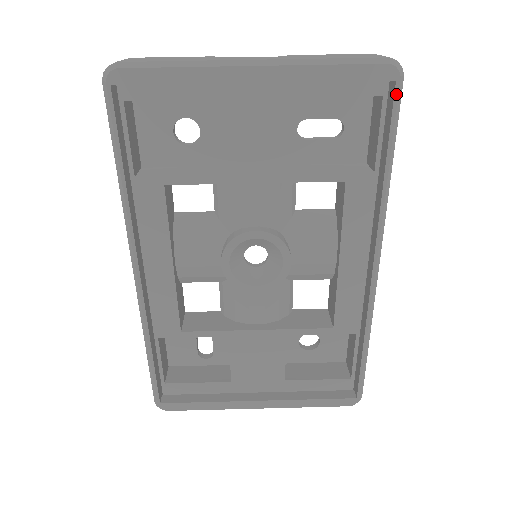
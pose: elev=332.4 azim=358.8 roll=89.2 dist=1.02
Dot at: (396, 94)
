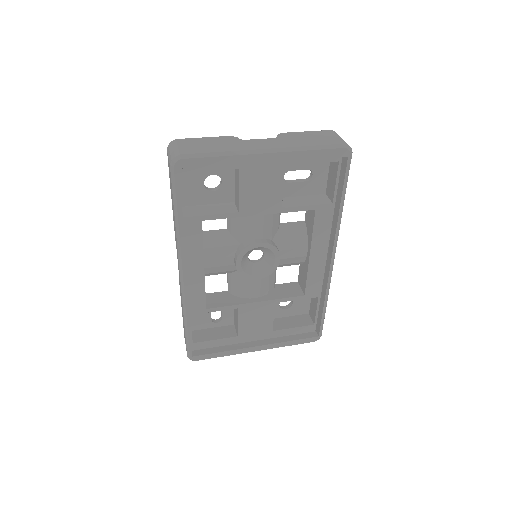
Dot at: (348, 163)
